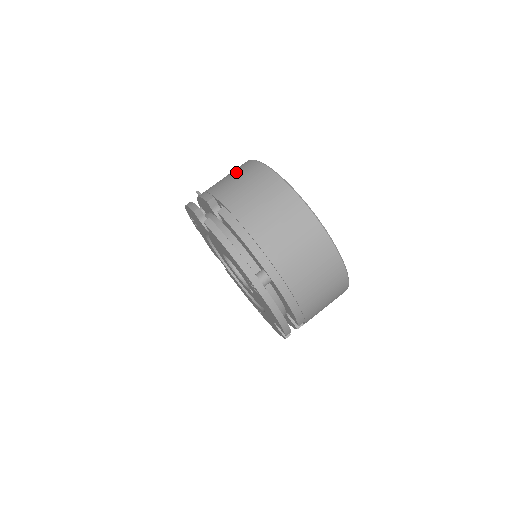
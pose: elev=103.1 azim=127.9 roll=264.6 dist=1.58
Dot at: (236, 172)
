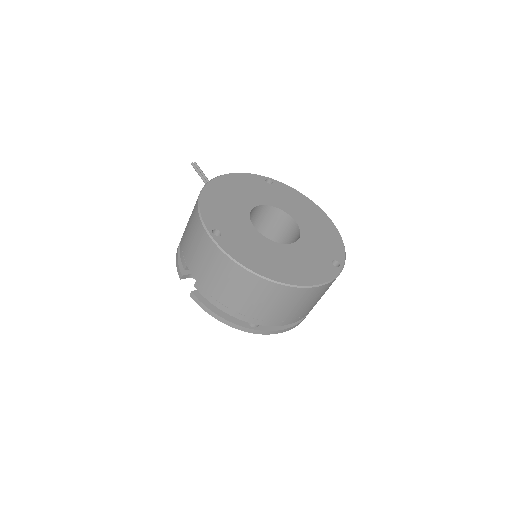
Dot at: (192, 230)
